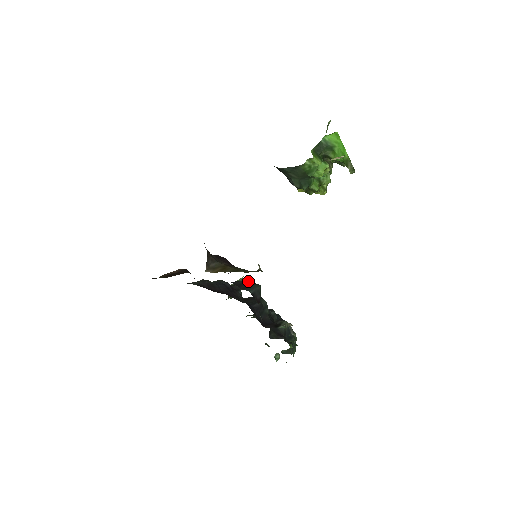
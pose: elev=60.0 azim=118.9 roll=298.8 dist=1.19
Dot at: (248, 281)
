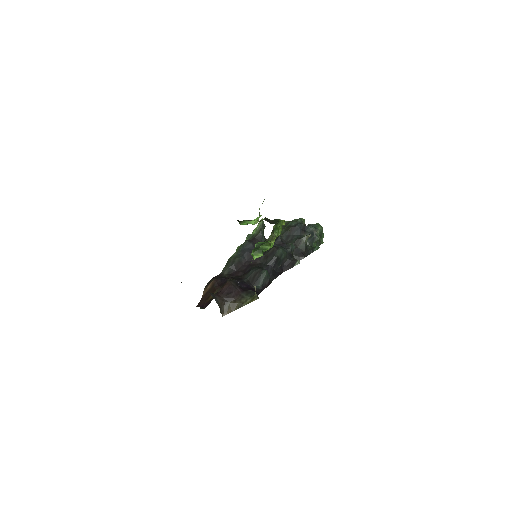
Dot at: (258, 270)
